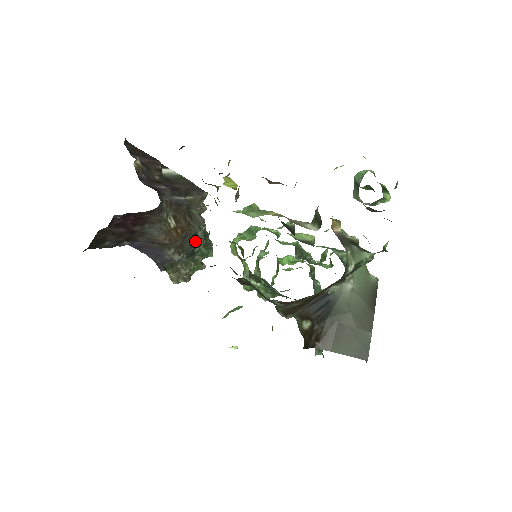
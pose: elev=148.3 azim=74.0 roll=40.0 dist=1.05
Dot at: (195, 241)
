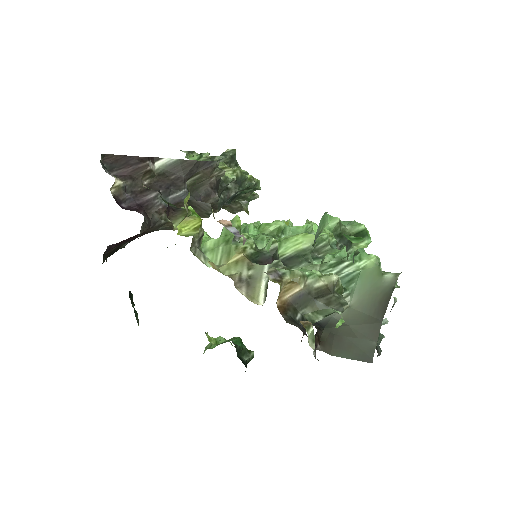
Dot at: (228, 194)
